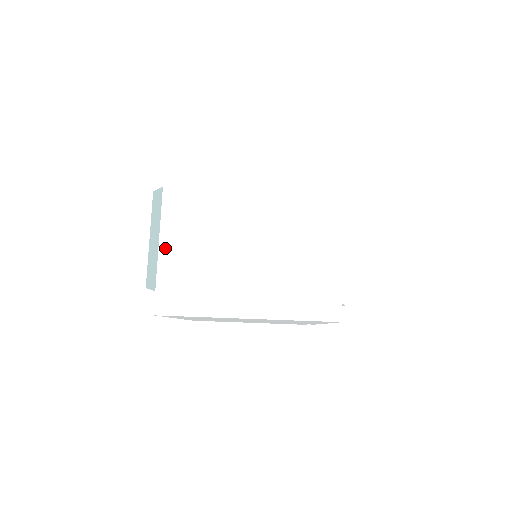
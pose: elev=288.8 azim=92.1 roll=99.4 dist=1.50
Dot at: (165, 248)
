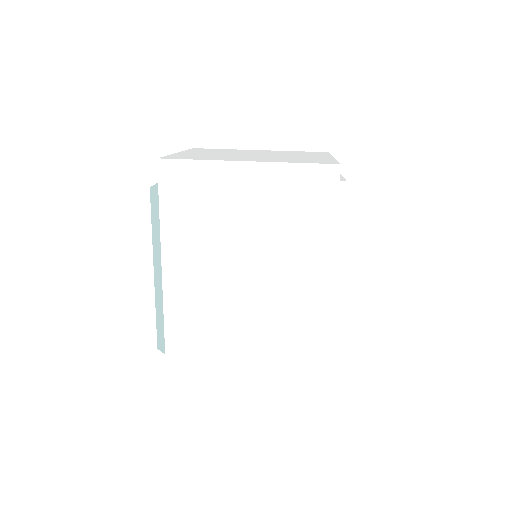
Dot at: occluded
